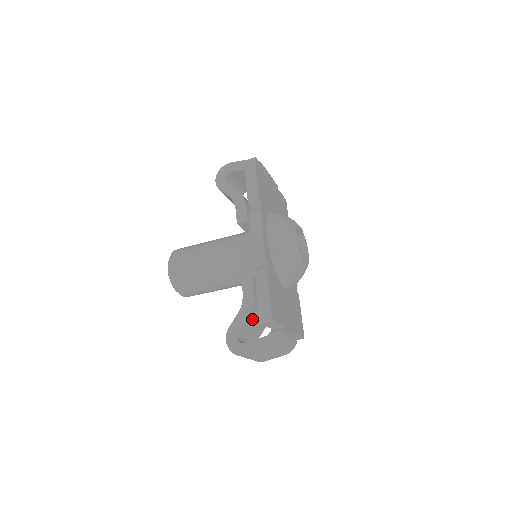
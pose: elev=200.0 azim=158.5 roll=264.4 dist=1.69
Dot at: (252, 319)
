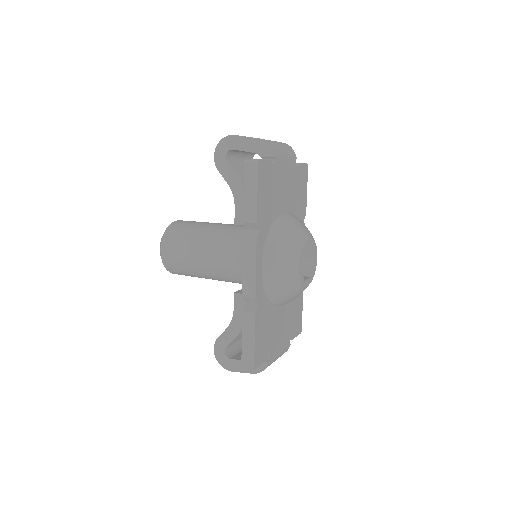
Dot at: occluded
